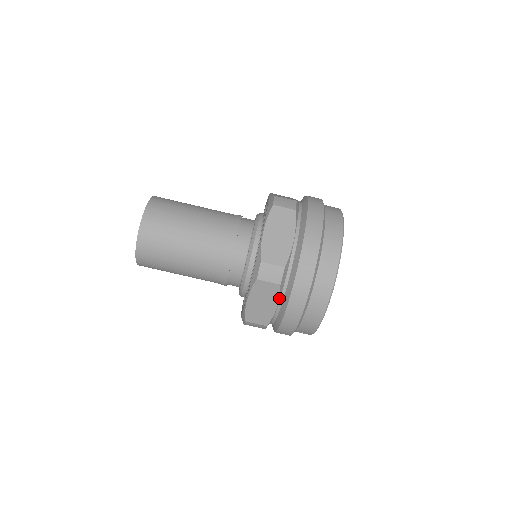
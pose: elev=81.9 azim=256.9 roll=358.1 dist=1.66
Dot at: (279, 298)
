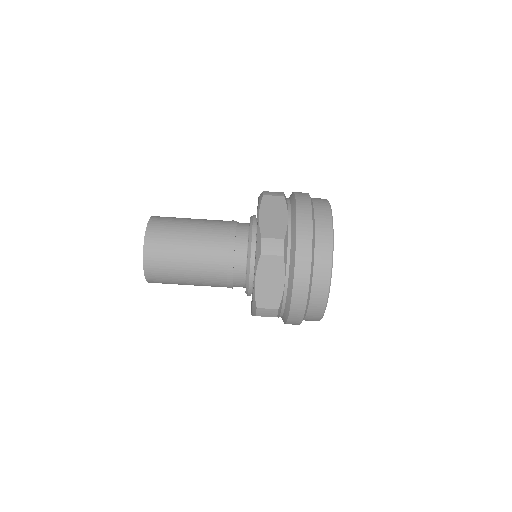
Dot at: (278, 317)
